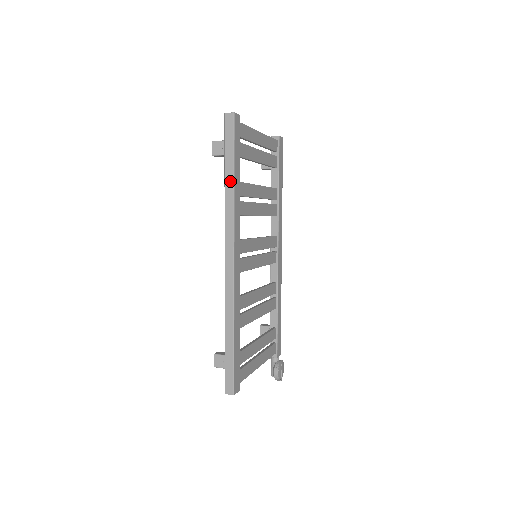
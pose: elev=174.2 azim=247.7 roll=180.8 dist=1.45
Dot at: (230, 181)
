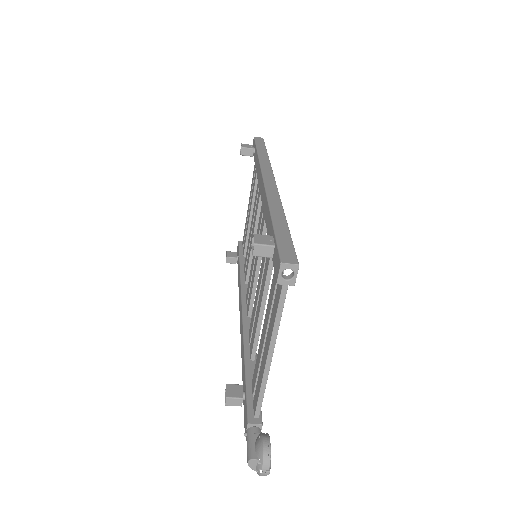
Dot at: (264, 154)
